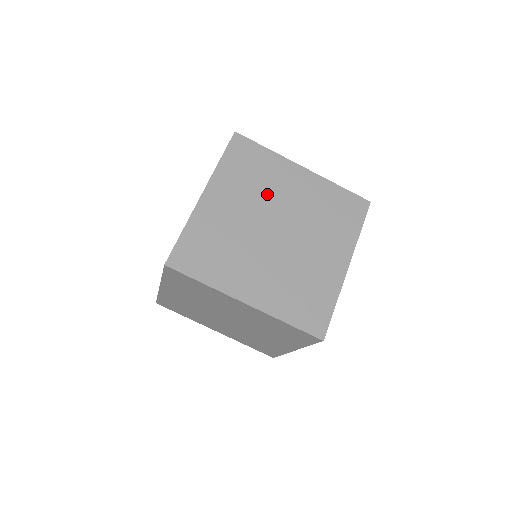
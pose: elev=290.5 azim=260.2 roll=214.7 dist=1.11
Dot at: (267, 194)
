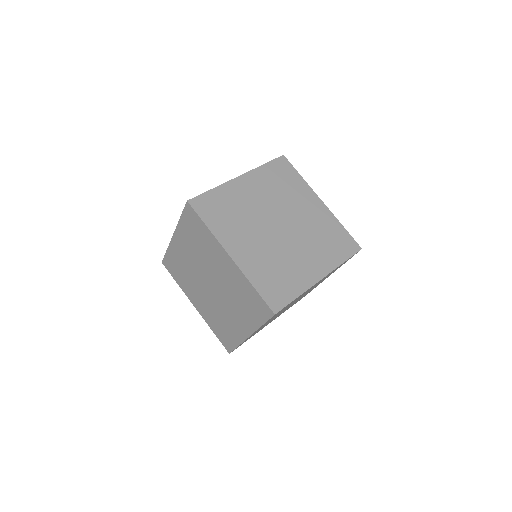
Dot at: (285, 201)
